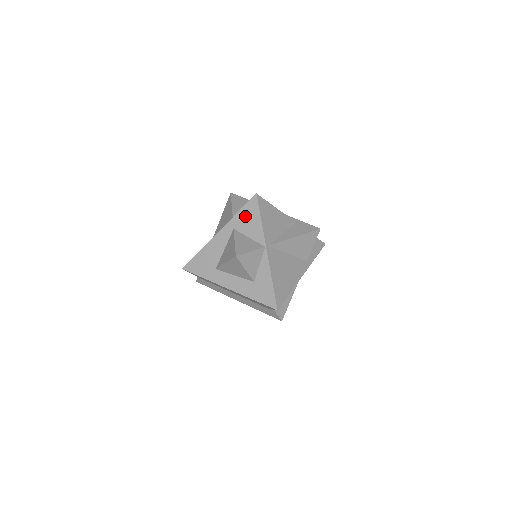
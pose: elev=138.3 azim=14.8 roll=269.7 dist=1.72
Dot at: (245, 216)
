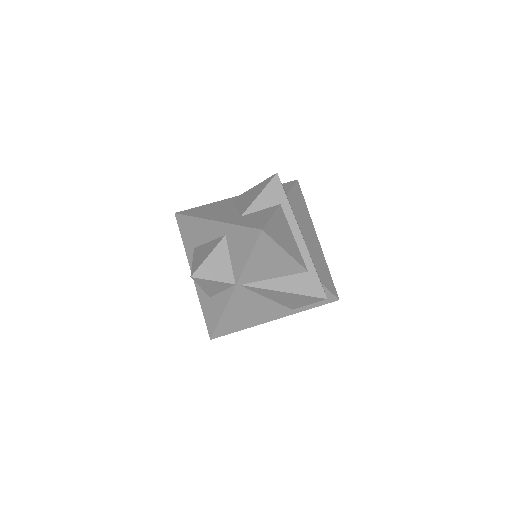
Dot at: (240, 237)
